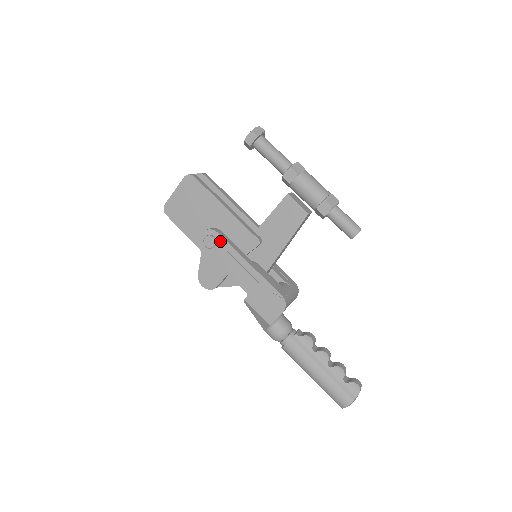
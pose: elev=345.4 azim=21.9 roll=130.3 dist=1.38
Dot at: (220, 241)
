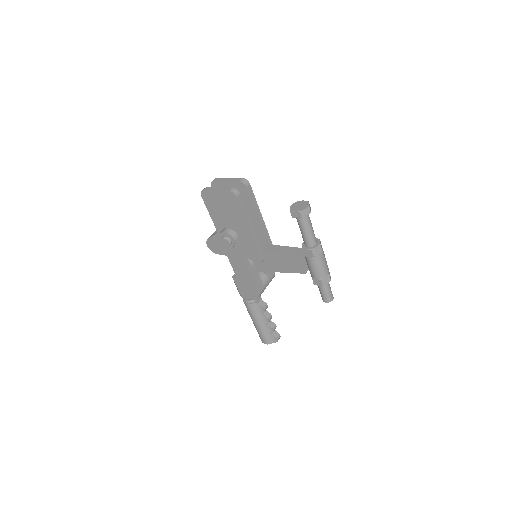
Dot at: (234, 245)
